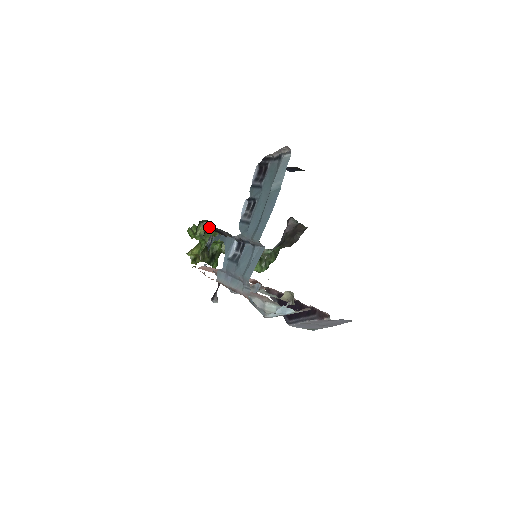
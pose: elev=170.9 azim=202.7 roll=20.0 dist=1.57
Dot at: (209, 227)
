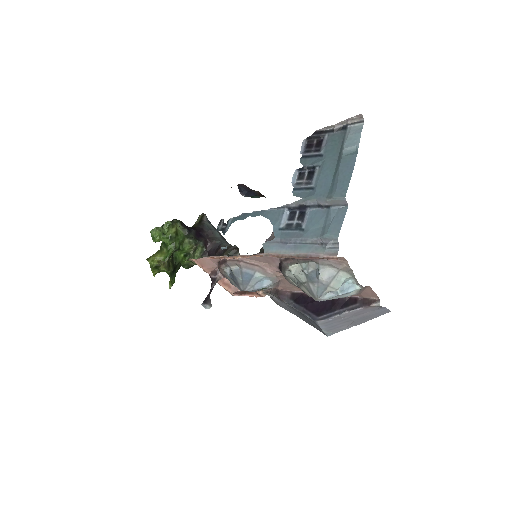
Dot at: (199, 220)
